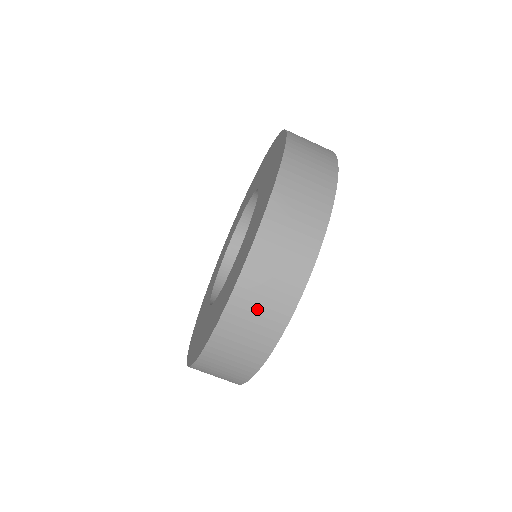
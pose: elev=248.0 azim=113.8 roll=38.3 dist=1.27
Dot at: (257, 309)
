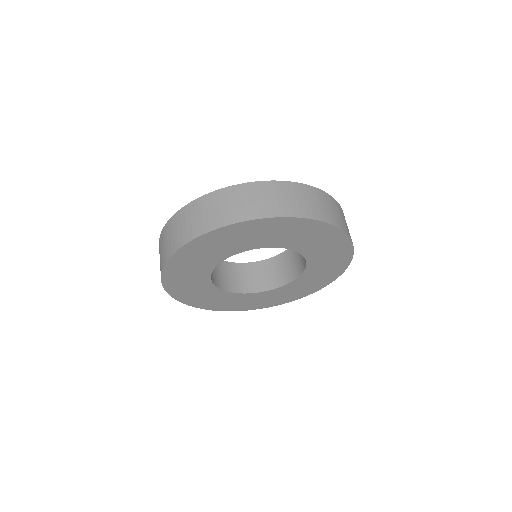
Dot at: (252, 199)
